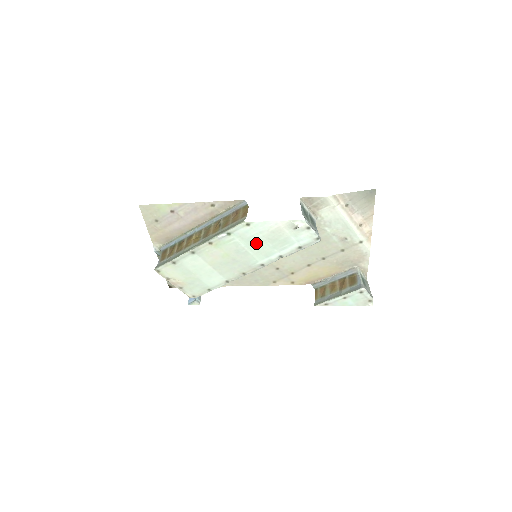
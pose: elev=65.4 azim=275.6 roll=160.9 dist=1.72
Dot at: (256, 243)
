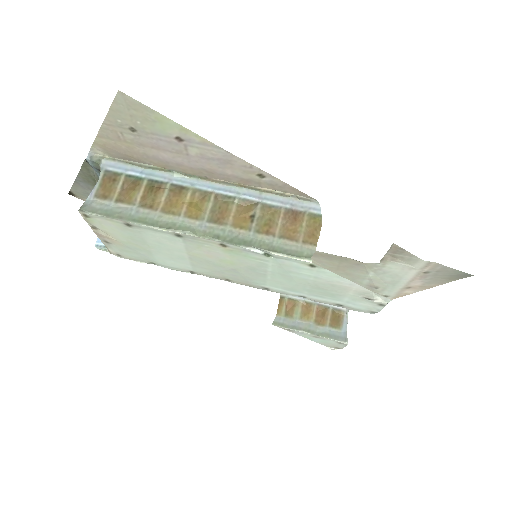
Dot at: (292, 278)
